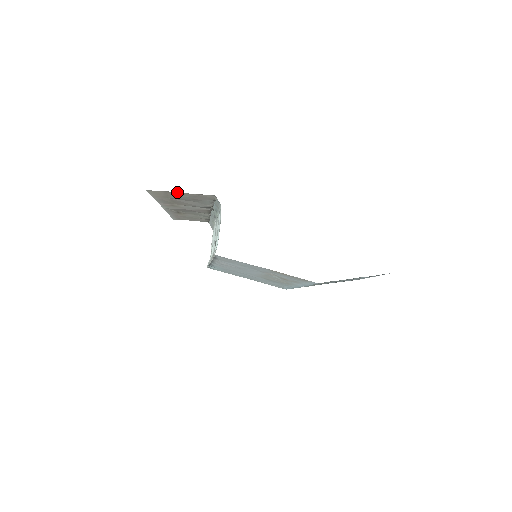
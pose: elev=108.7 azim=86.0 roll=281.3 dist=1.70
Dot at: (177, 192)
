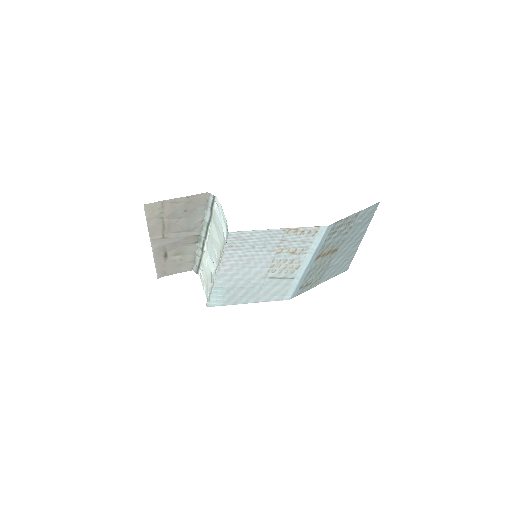
Dot at: (173, 199)
